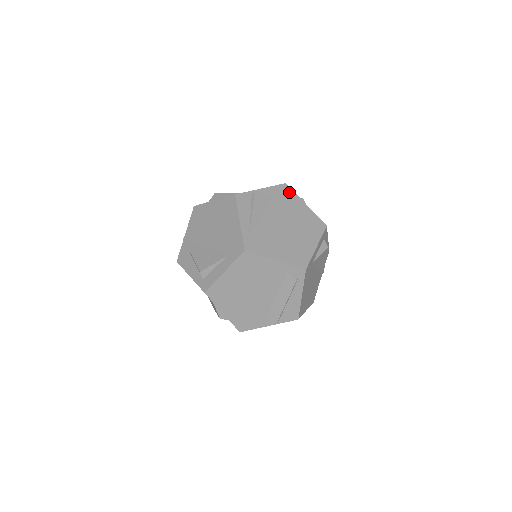
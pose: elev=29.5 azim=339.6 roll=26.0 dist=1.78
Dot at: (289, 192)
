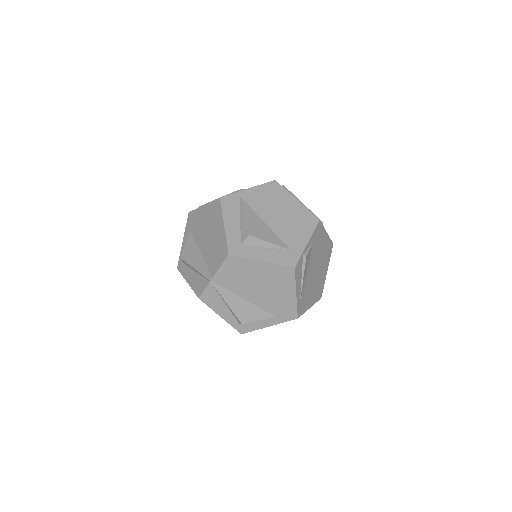
Dot at: (321, 229)
